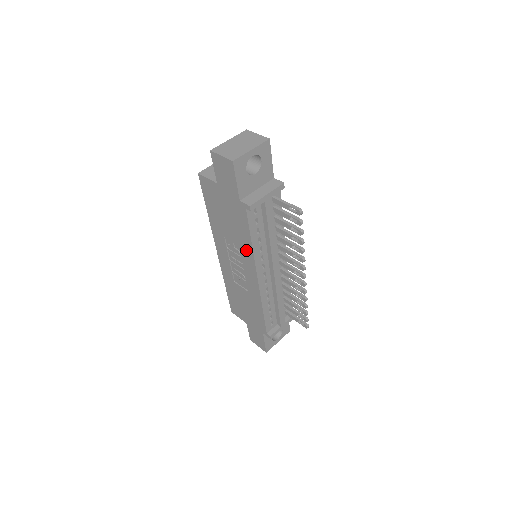
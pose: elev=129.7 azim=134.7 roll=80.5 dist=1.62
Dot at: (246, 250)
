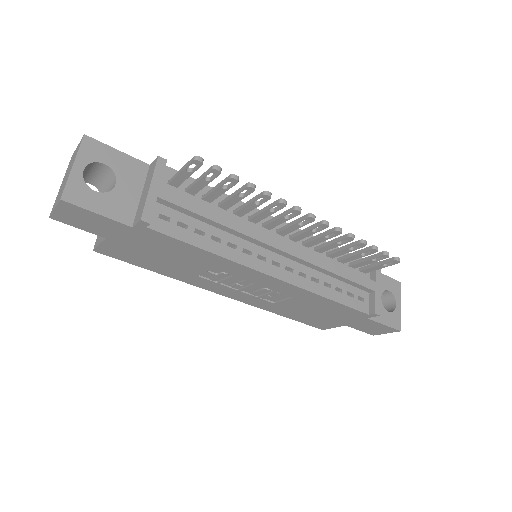
Dot at: (220, 264)
